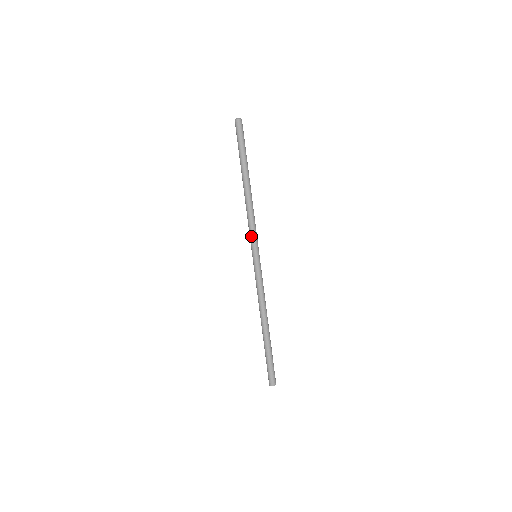
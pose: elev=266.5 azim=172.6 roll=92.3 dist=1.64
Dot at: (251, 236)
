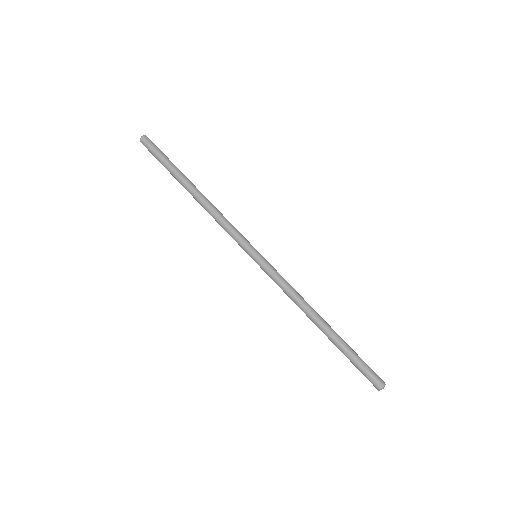
Dot at: occluded
